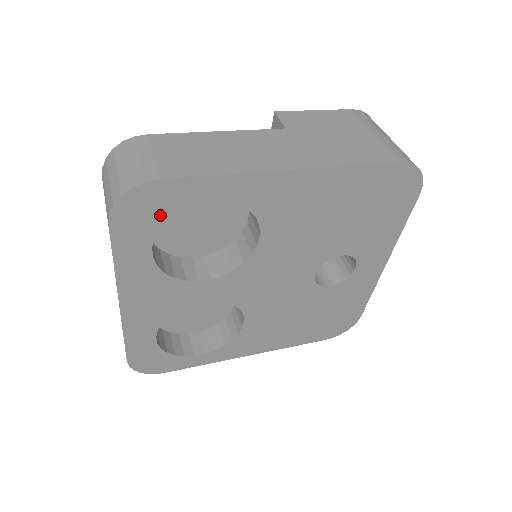
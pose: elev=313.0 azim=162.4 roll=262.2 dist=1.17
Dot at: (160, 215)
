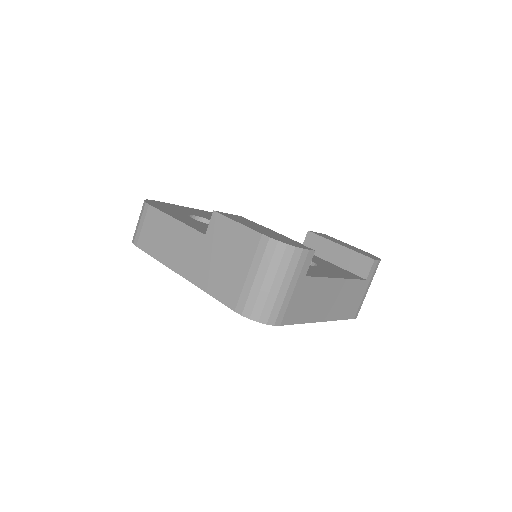
Dot at: occluded
